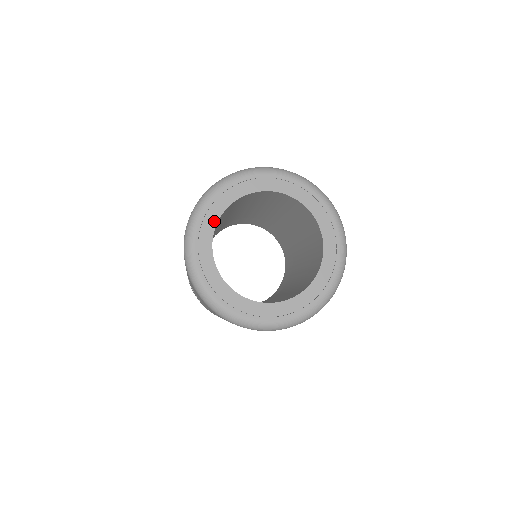
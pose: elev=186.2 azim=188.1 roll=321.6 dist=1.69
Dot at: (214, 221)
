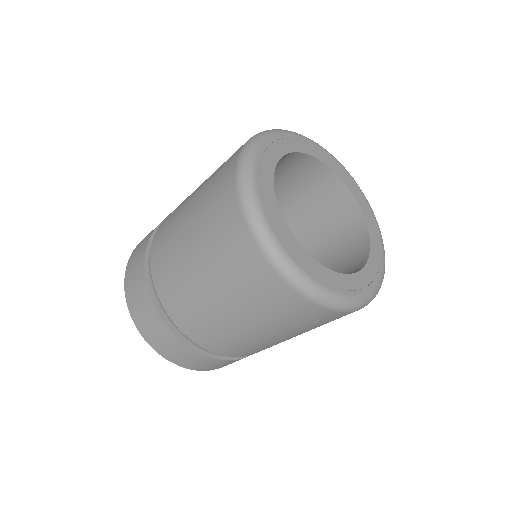
Dot at: (290, 149)
